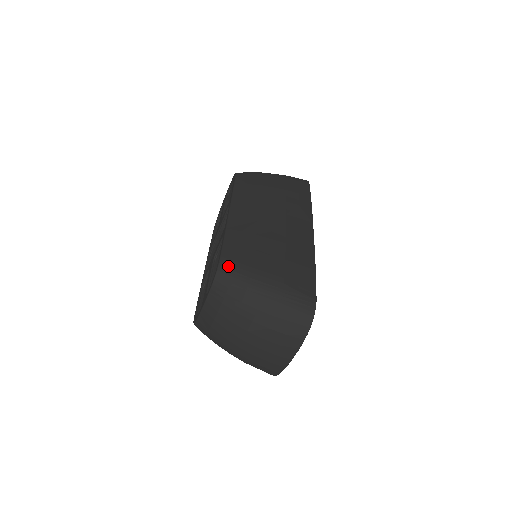
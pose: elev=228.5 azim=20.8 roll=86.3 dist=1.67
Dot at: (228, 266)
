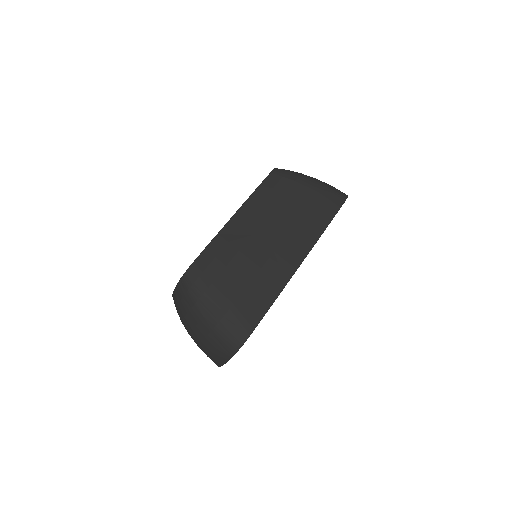
Dot at: (194, 273)
